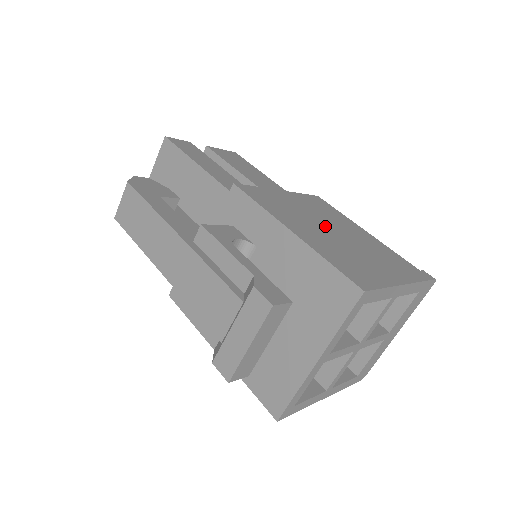
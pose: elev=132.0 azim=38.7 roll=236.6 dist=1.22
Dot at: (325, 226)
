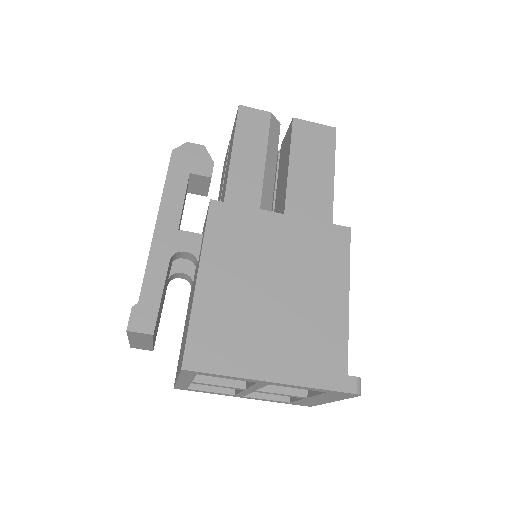
Dot at: (271, 278)
